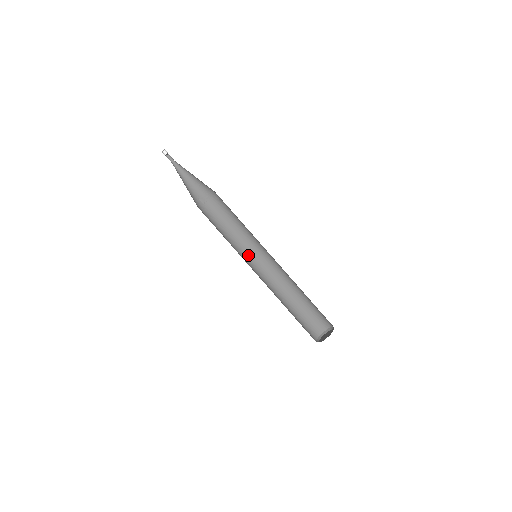
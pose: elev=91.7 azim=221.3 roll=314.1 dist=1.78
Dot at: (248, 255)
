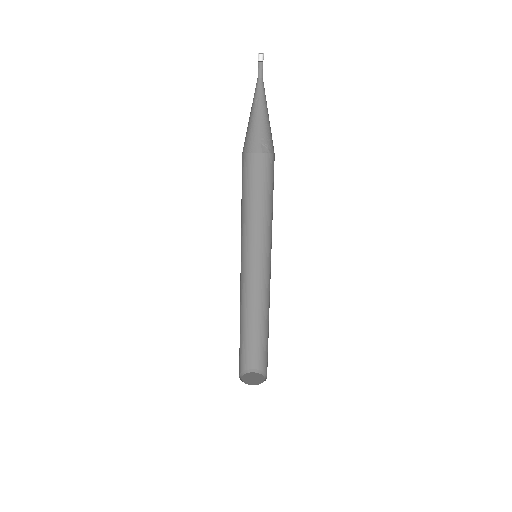
Dot at: (259, 244)
